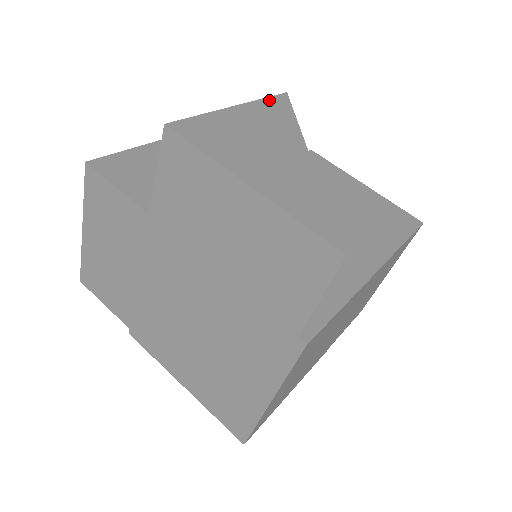
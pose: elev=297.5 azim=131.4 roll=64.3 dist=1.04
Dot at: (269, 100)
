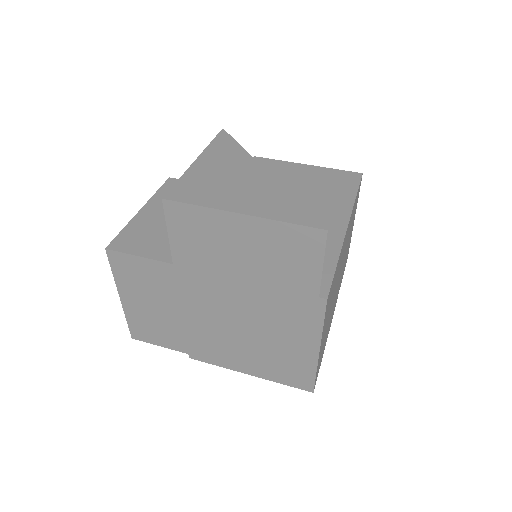
Dot at: (215, 142)
